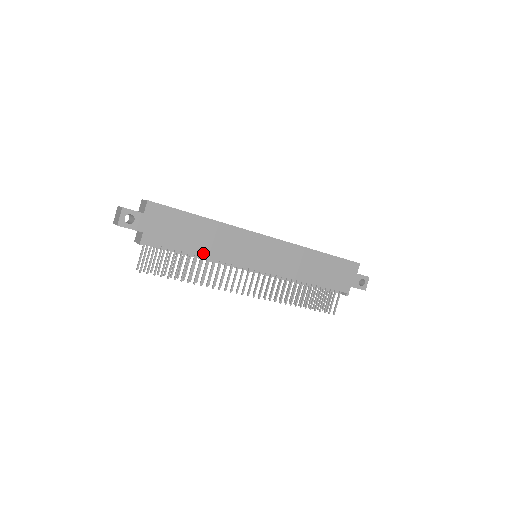
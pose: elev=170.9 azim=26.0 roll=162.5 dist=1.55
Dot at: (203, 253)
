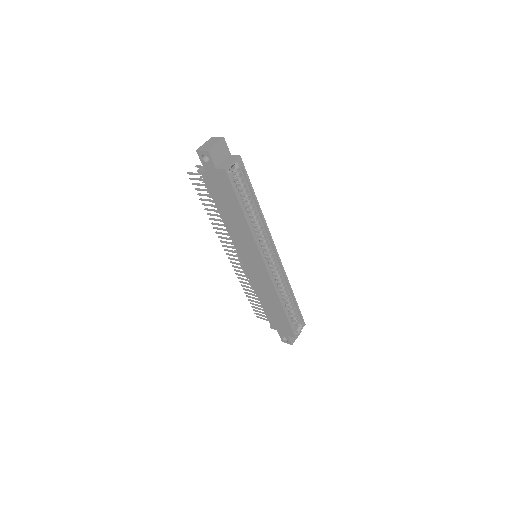
Dot at: (224, 219)
